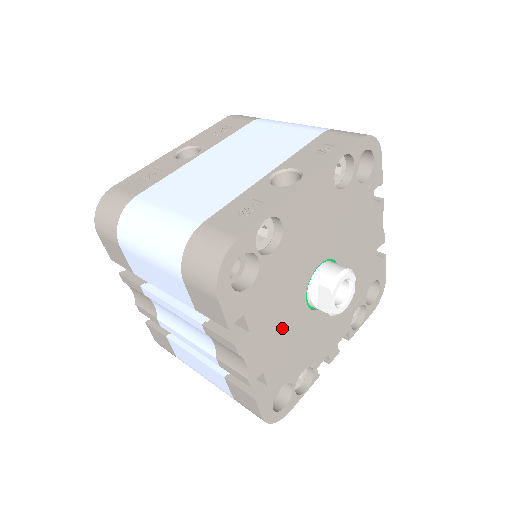
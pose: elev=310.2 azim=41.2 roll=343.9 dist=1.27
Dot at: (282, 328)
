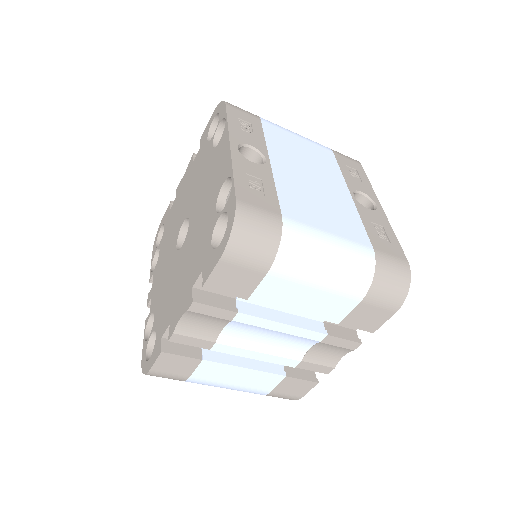
Dot at: occluded
